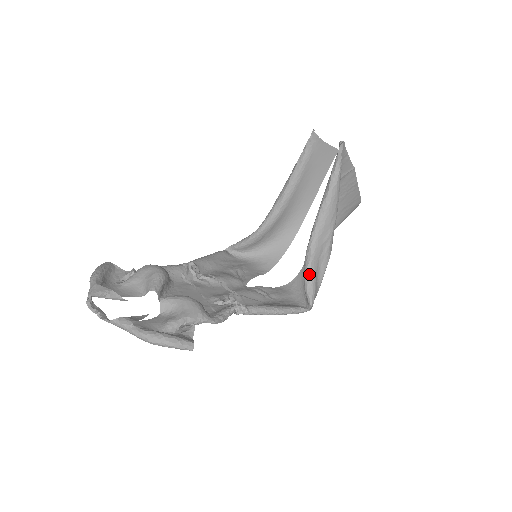
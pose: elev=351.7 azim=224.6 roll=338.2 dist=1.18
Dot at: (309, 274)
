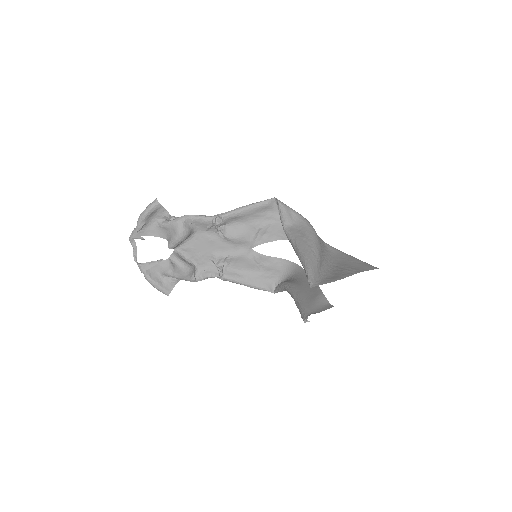
Dot at: (280, 289)
